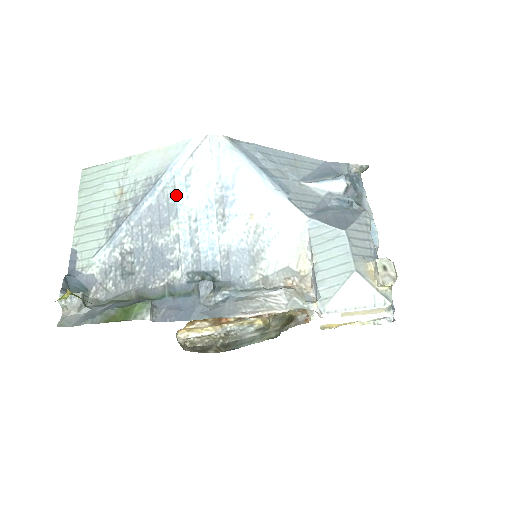
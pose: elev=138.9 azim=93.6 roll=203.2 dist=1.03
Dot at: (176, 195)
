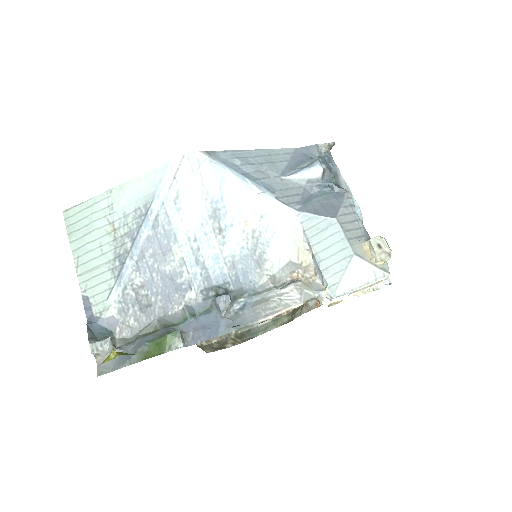
Dot at: (170, 220)
